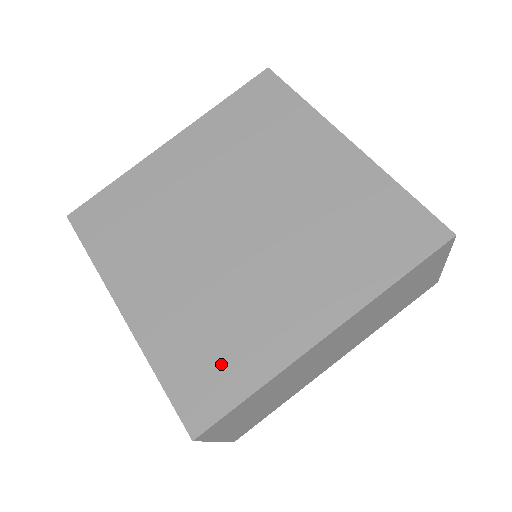
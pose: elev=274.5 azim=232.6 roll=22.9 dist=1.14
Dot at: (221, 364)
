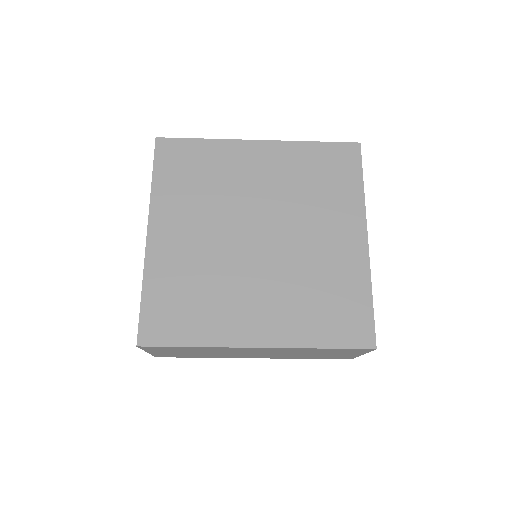
Dot at: (343, 304)
